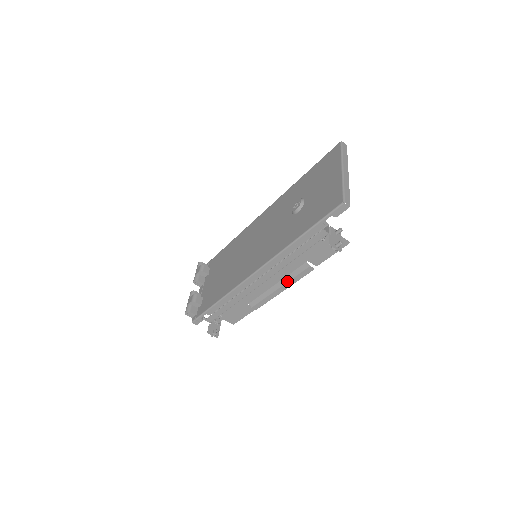
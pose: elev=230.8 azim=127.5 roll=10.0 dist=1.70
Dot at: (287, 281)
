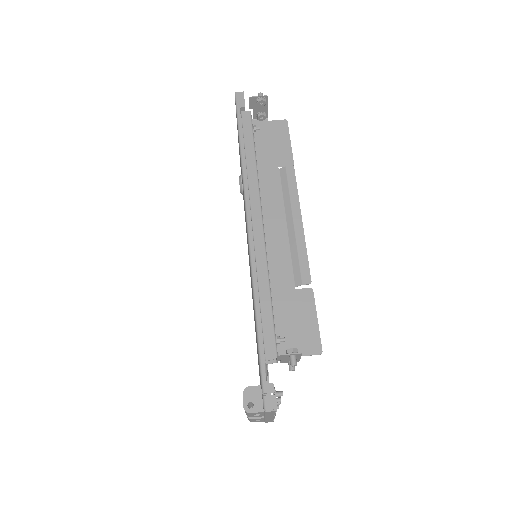
Dot at: (289, 205)
